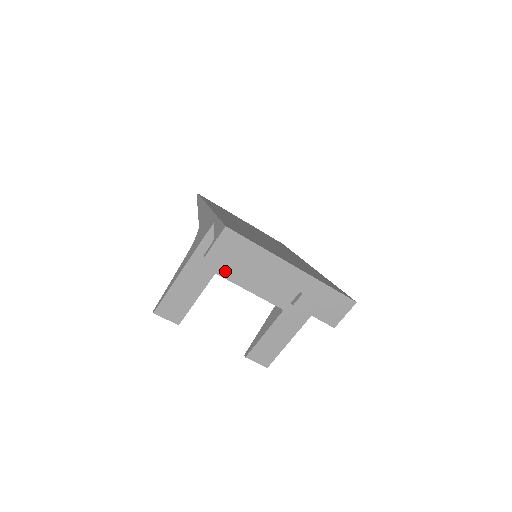
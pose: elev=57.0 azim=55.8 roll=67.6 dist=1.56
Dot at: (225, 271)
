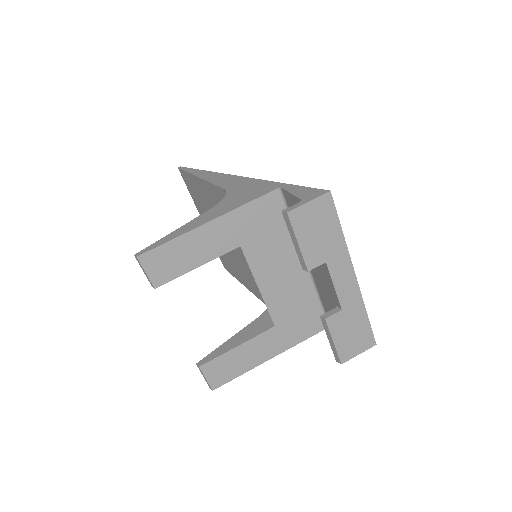
Dot at: (251, 249)
